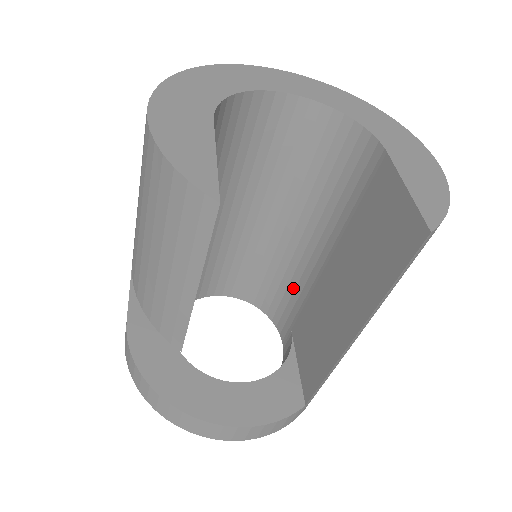
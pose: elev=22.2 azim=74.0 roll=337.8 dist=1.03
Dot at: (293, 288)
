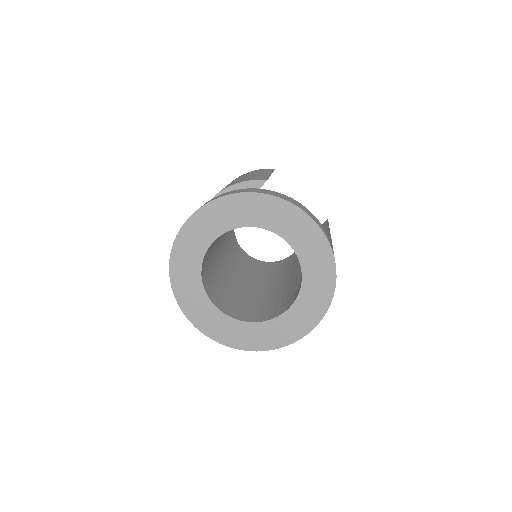
Dot at: (274, 299)
